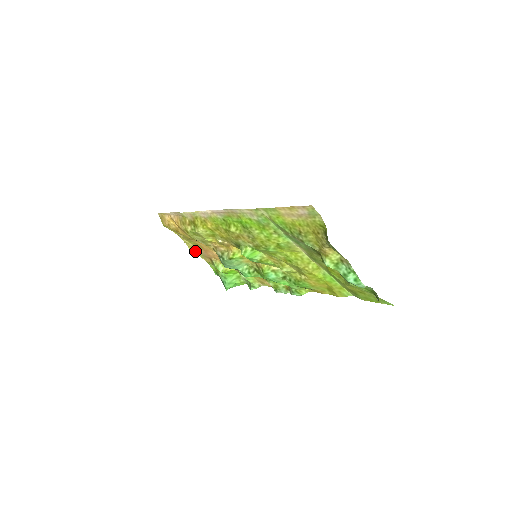
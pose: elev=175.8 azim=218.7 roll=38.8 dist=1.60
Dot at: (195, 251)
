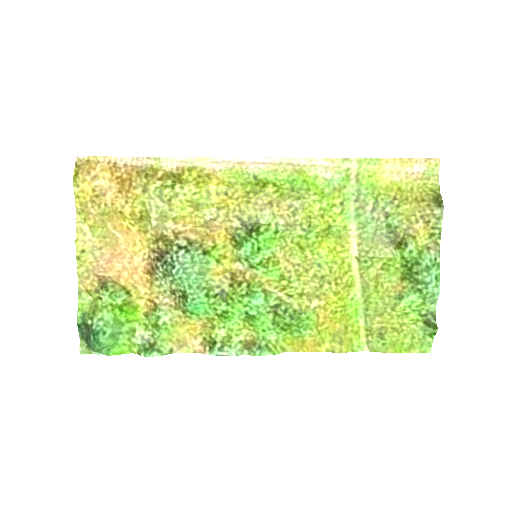
Dot at: (81, 255)
